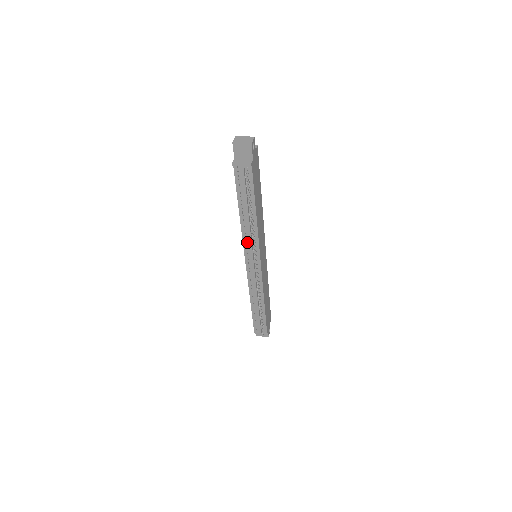
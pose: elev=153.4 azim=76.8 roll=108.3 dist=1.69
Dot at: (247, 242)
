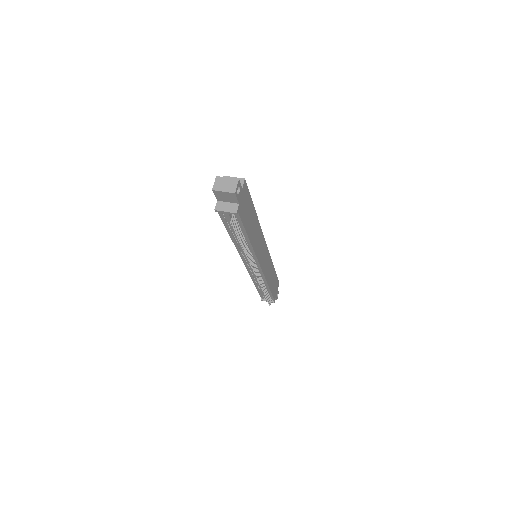
Dot at: occluded
